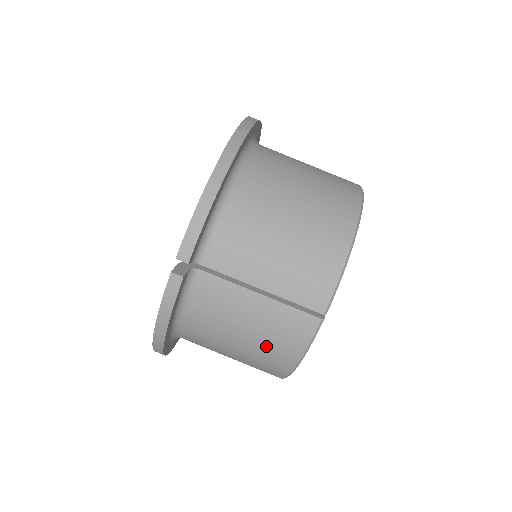
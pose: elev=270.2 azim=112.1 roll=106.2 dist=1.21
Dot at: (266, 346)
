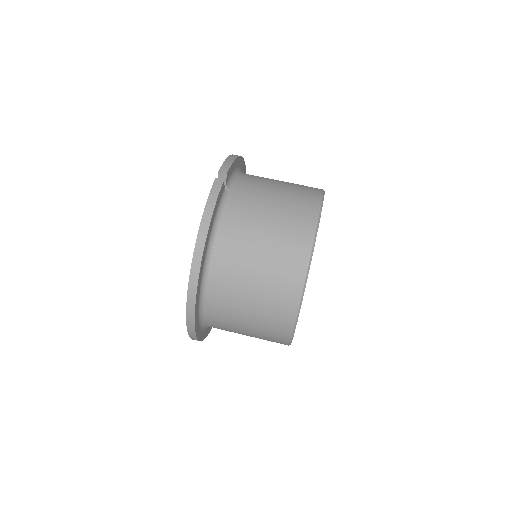
Dot at: (285, 240)
